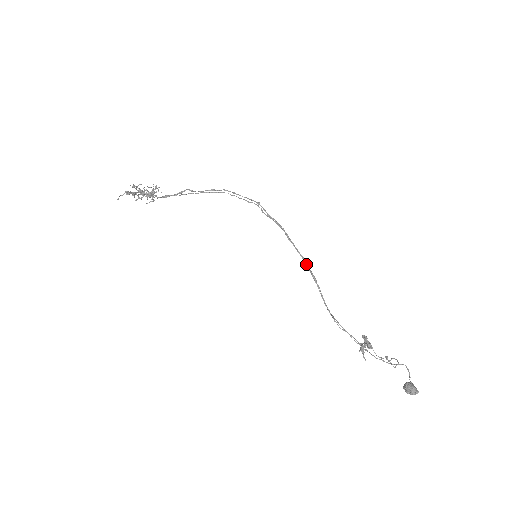
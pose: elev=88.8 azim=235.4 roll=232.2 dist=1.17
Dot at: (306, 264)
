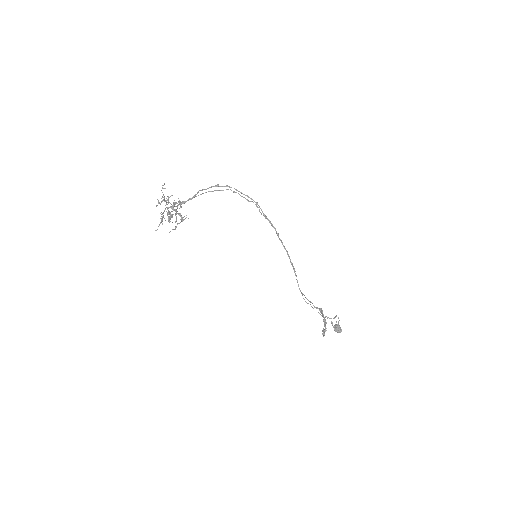
Dot at: (289, 258)
